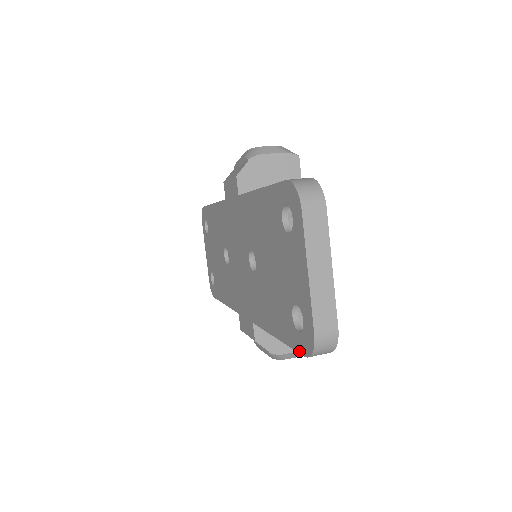
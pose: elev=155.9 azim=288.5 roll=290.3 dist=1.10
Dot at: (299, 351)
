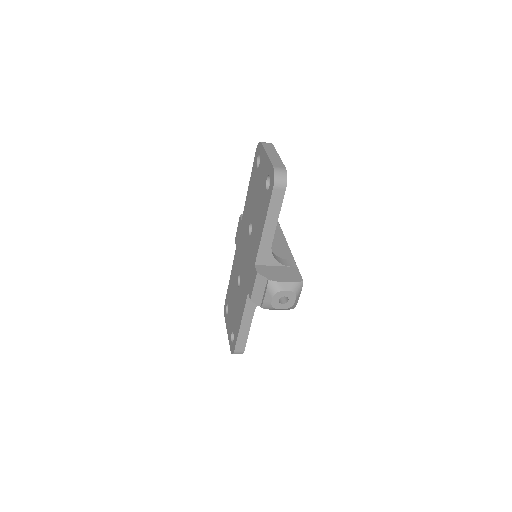
Dot at: (271, 194)
